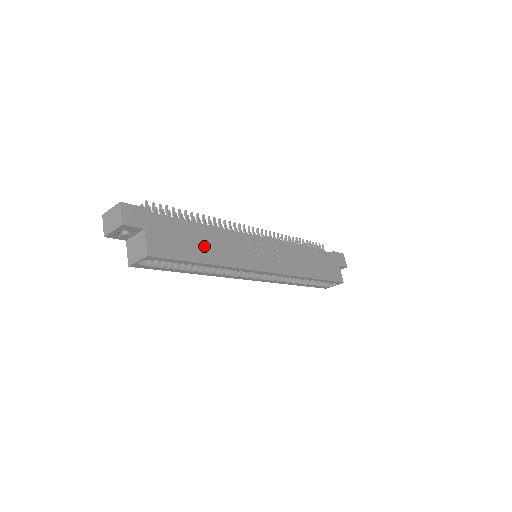
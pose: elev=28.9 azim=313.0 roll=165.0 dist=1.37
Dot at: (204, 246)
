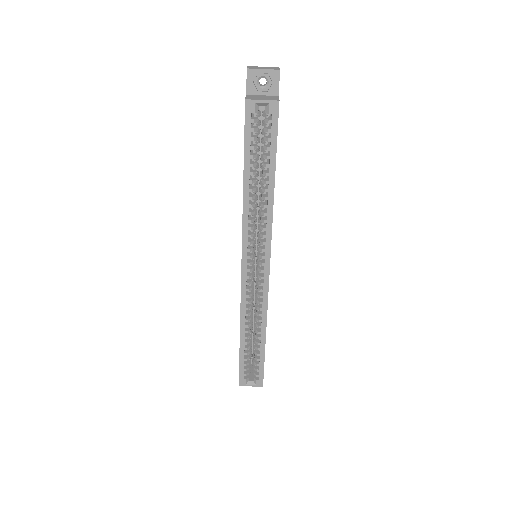
Dot at: occluded
